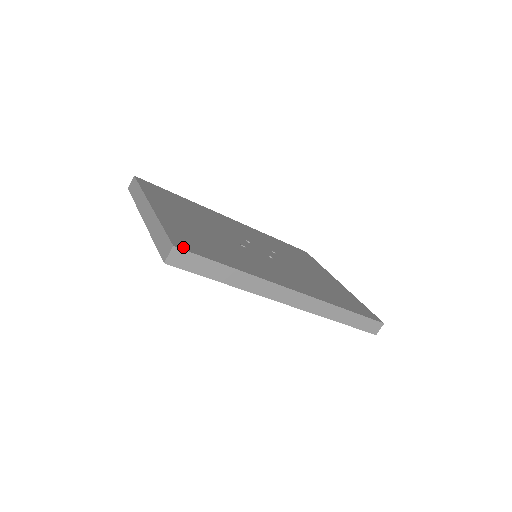
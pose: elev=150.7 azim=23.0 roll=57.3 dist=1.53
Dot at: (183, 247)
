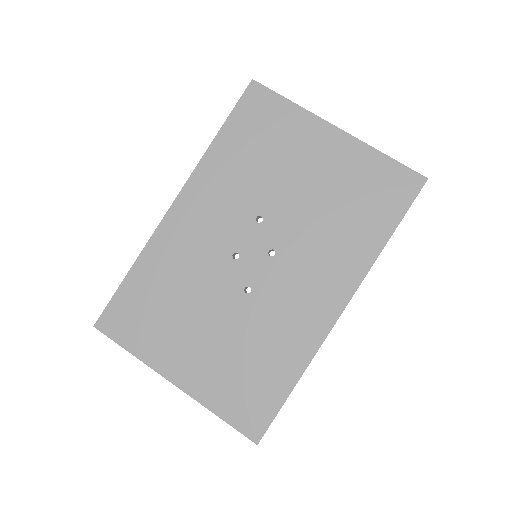
Dot at: (259, 431)
